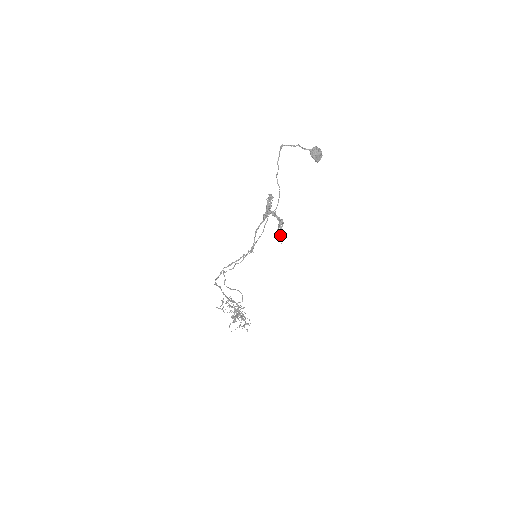
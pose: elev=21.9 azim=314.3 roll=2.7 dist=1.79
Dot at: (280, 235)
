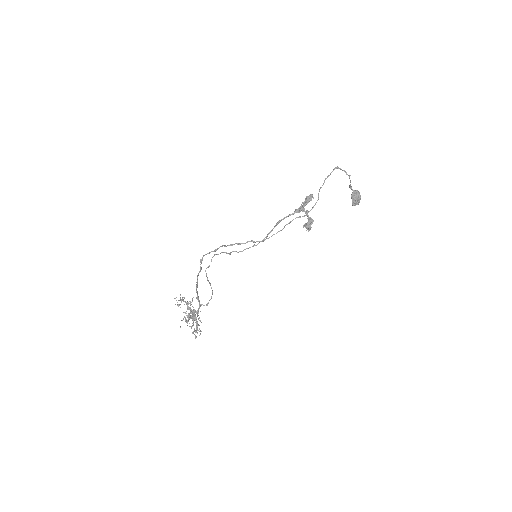
Dot at: (310, 226)
